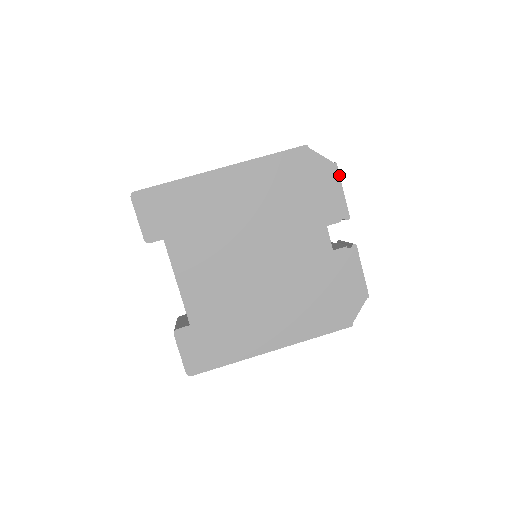
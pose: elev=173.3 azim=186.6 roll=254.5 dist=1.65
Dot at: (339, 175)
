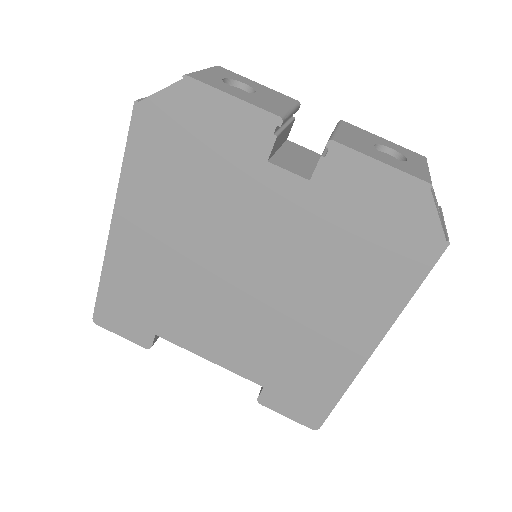
Dot at: (205, 85)
